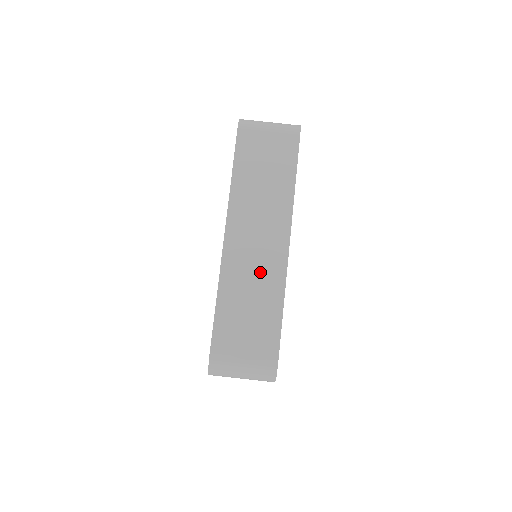
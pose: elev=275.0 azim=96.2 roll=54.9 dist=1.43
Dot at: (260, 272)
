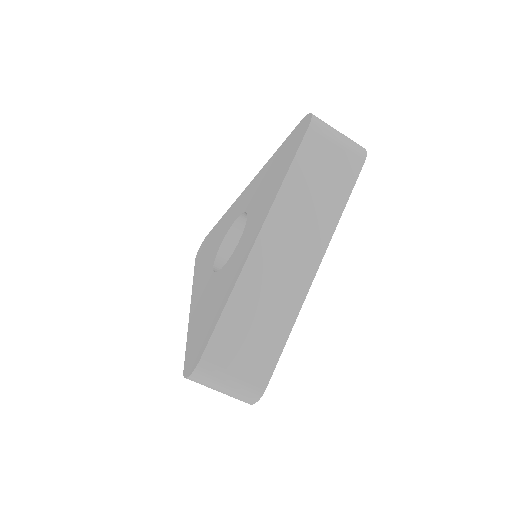
Dot at: (280, 289)
